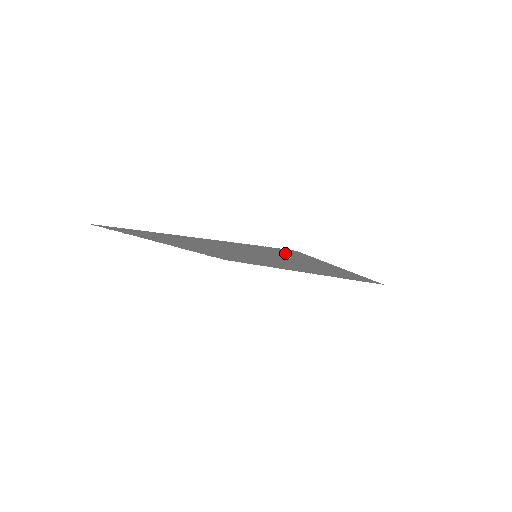
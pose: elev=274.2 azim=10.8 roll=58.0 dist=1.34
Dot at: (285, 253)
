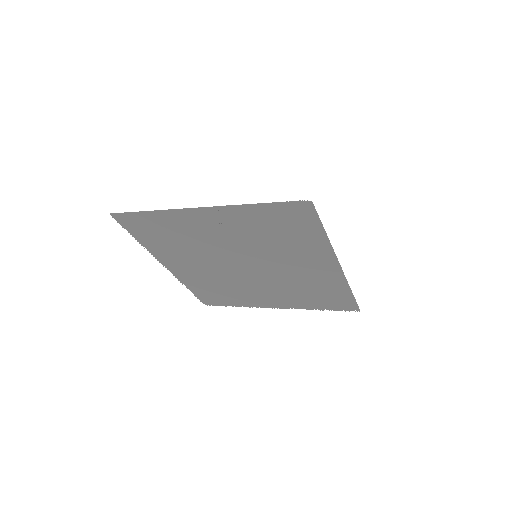
Dot at: (296, 221)
